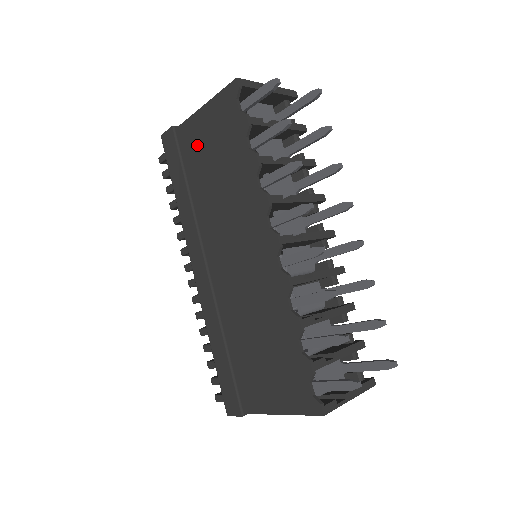
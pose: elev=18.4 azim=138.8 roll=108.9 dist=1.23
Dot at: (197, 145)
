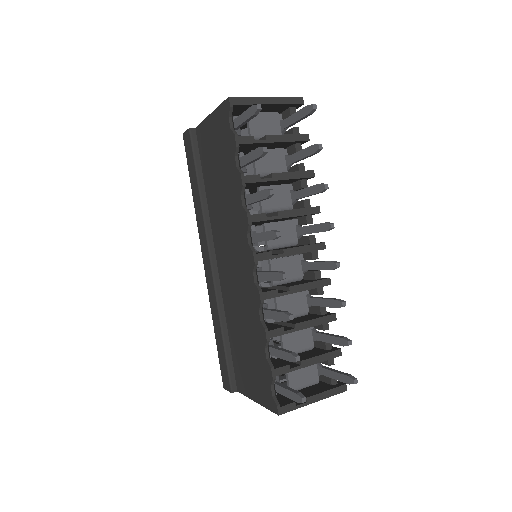
Dot at: (206, 150)
